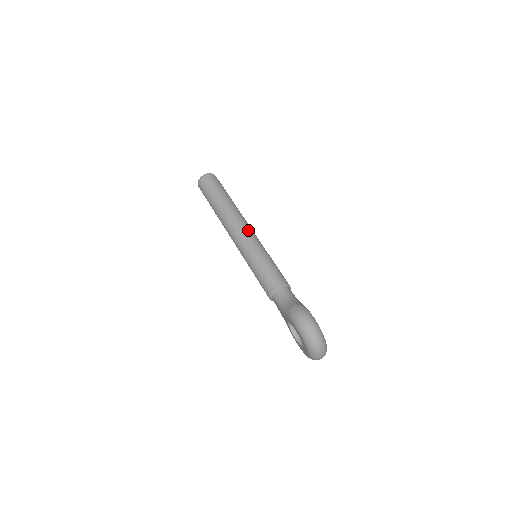
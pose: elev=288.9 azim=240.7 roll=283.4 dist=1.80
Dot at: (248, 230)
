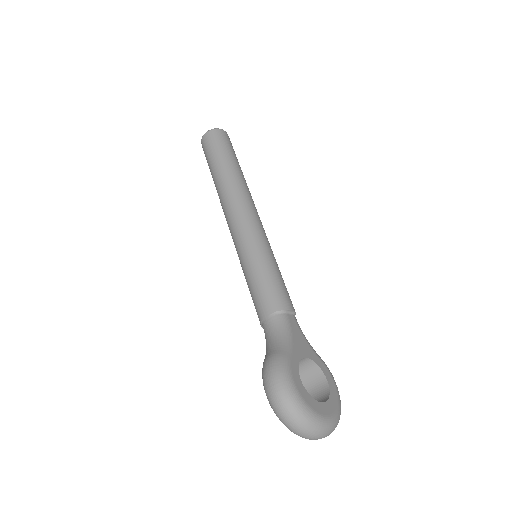
Dot at: (242, 218)
